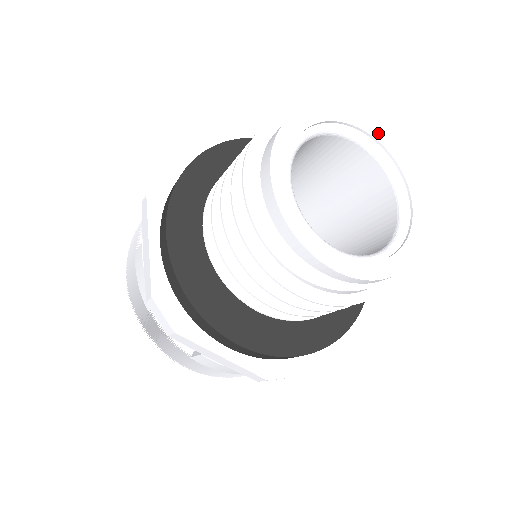
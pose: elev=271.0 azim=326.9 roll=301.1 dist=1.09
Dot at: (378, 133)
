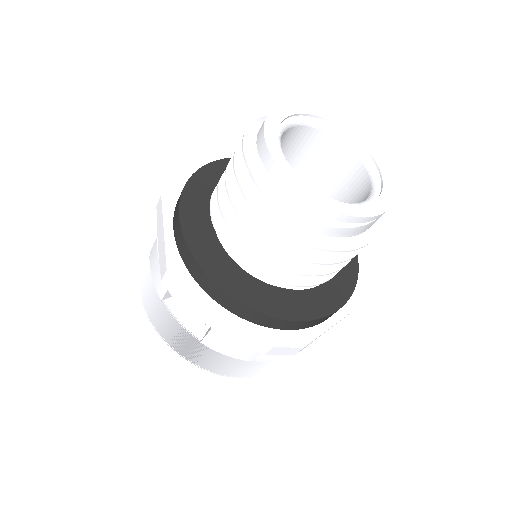
Dot at: (347, 127)
